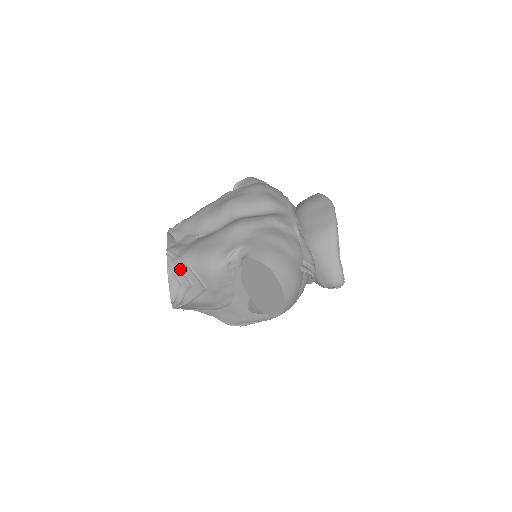
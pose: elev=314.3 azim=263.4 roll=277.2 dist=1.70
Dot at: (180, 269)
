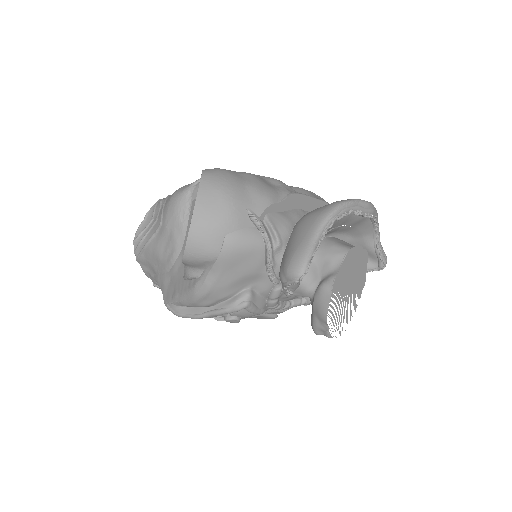
Dot at: (160, 202)
